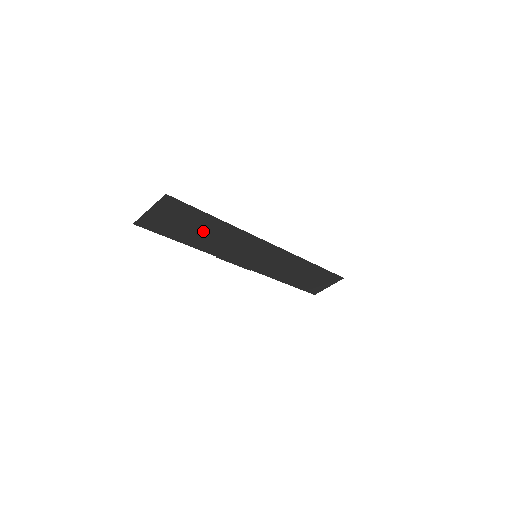
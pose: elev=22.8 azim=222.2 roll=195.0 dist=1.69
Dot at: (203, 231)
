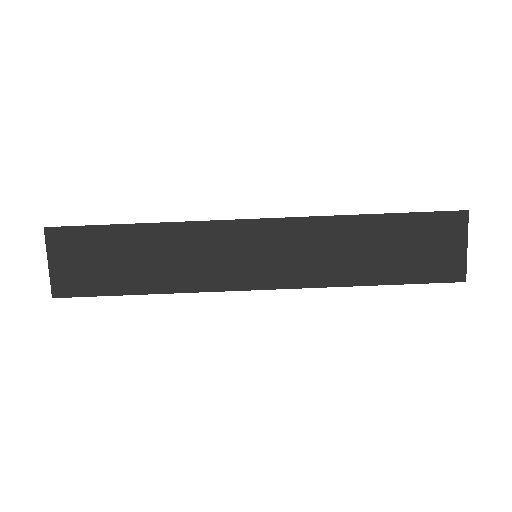
Dot at: (139, 257)
